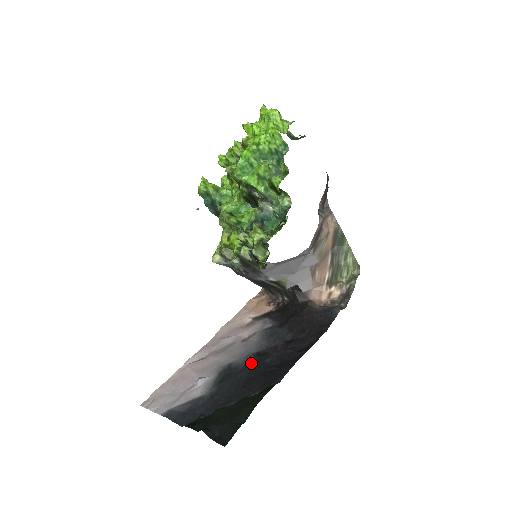
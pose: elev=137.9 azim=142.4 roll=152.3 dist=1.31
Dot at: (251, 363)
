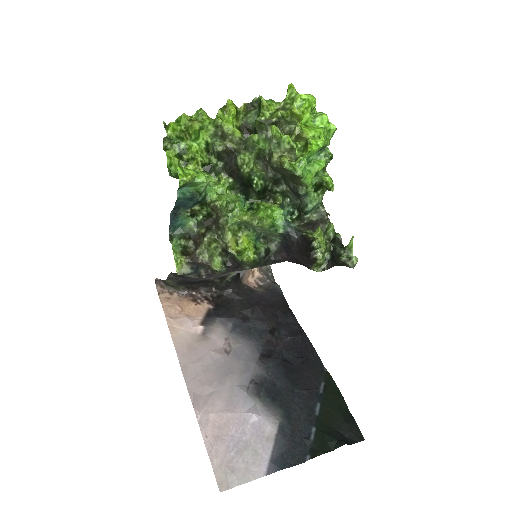
Dot at: (274, 367)
